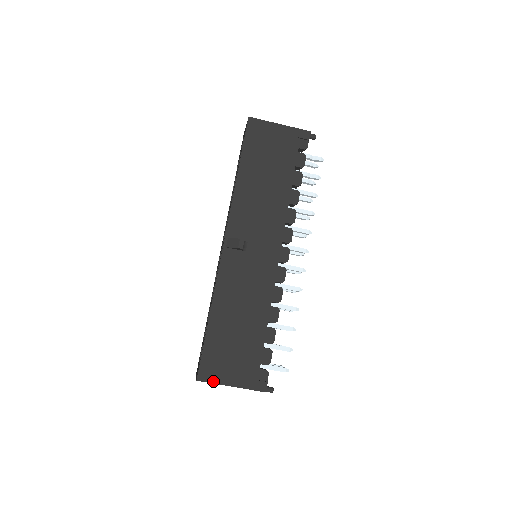
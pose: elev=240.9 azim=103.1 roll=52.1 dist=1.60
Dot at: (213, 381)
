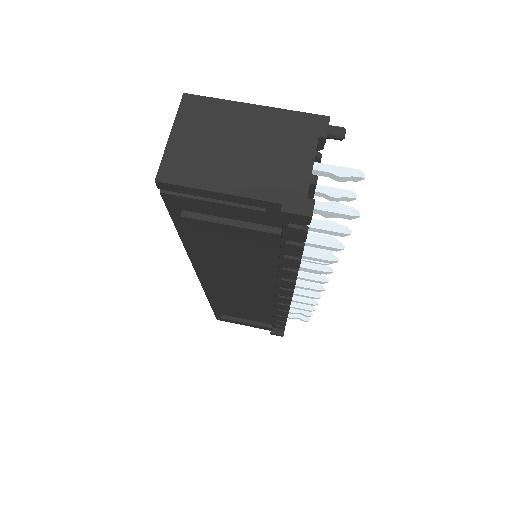
Dot at: (217, 101)
